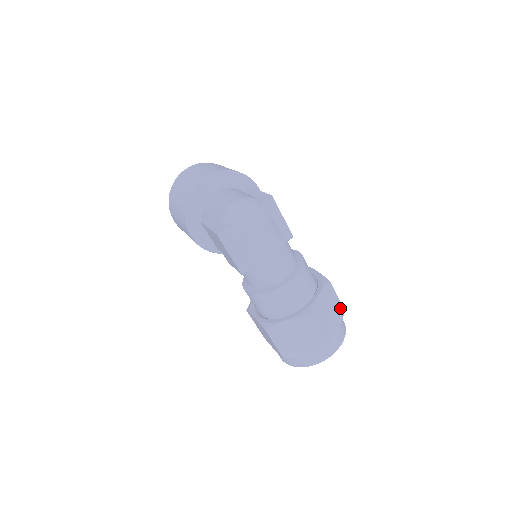
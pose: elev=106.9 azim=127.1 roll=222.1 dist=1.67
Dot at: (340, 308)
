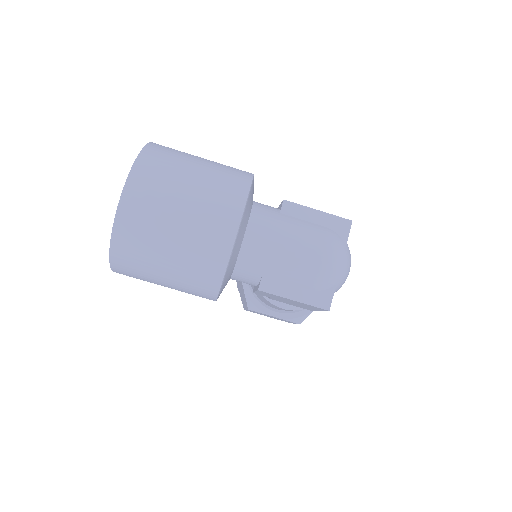
Dot at: occluded
